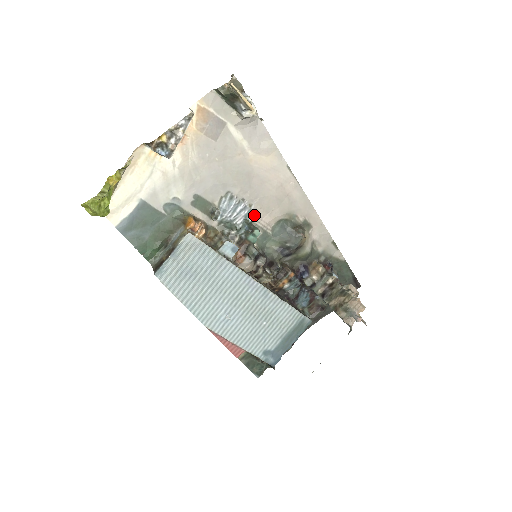
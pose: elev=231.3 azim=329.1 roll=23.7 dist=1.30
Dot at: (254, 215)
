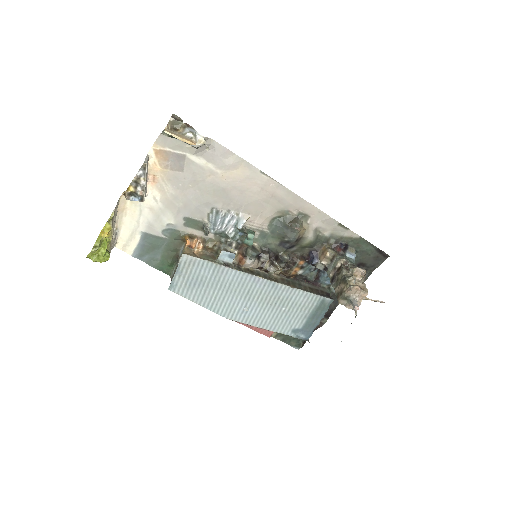
Dot at: (243, 222)
